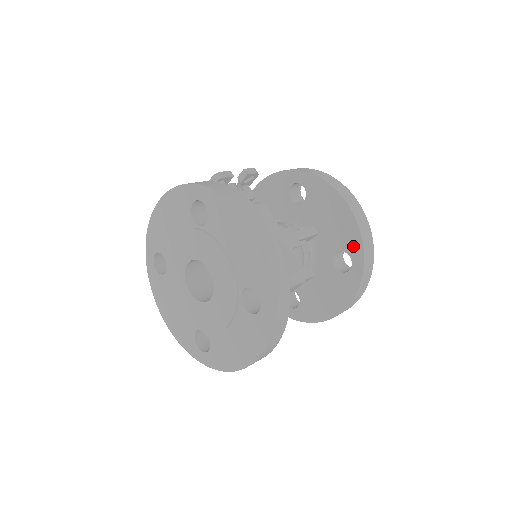
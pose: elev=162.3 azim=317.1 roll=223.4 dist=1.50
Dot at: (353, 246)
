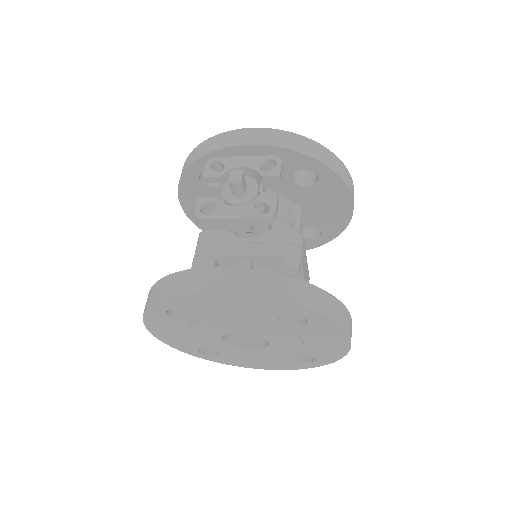
Dot at: (332, 230)
